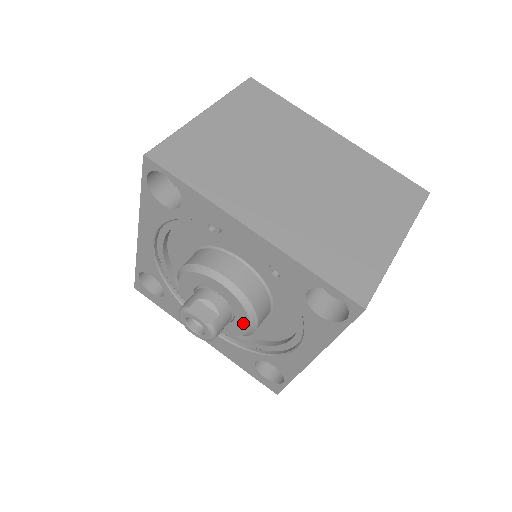
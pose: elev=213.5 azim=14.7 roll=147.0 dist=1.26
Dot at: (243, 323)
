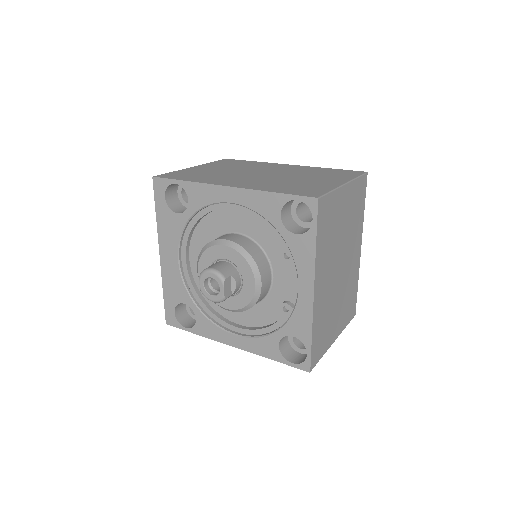
Dot at: (231, 304)
